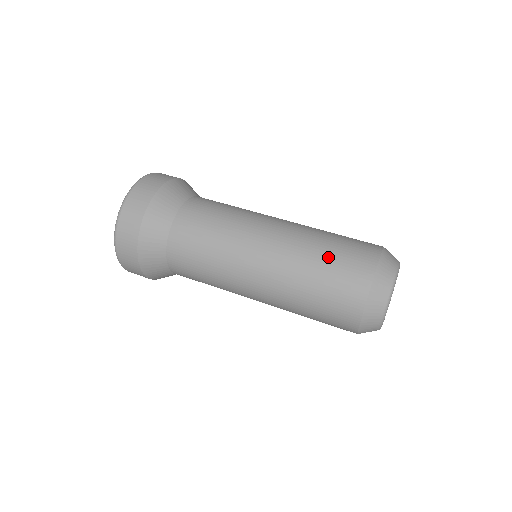
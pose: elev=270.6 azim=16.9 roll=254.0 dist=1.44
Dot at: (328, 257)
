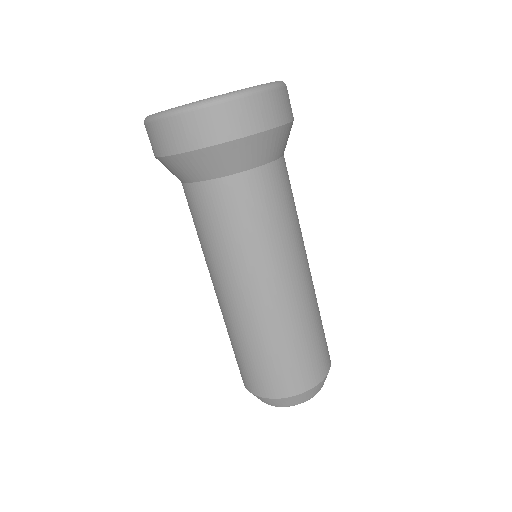
Dot at: (297, 350)
